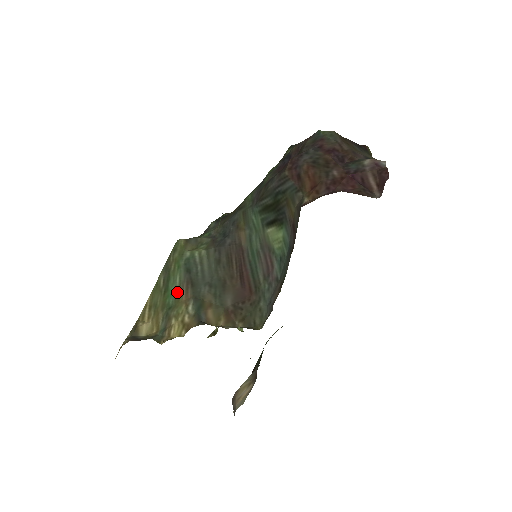
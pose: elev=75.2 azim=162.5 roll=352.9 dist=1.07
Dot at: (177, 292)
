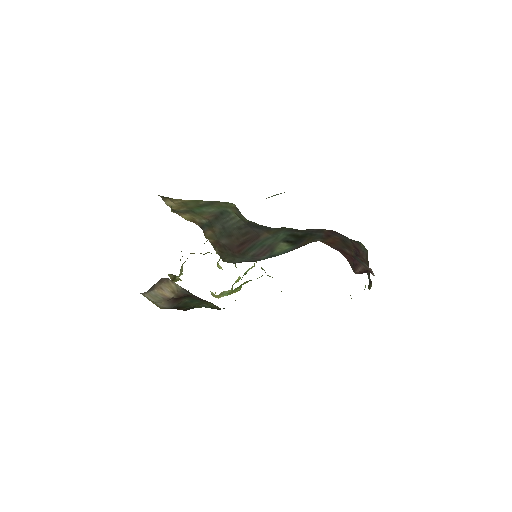
Dot at: (205, 212)
